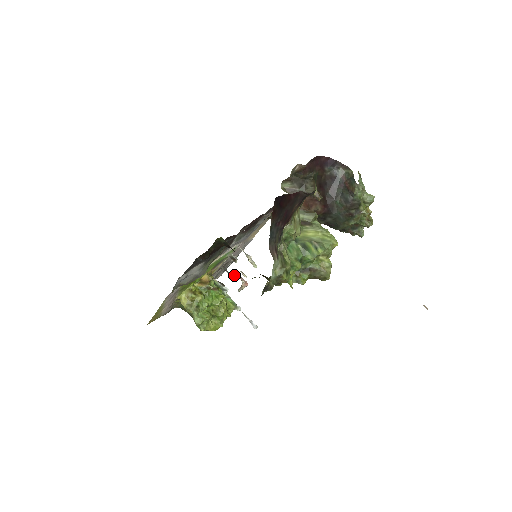
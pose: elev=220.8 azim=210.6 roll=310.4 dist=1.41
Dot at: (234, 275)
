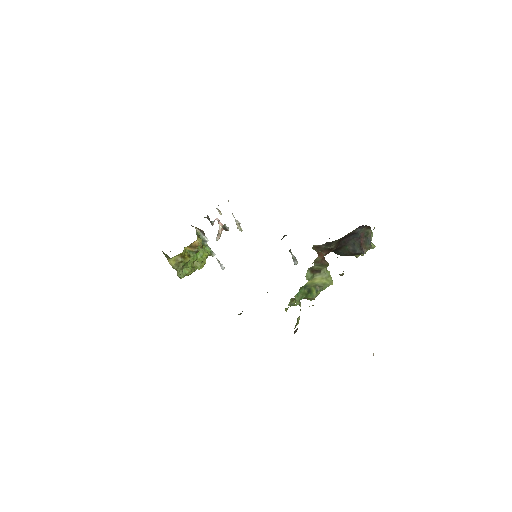
Dot at: (214, 221)
